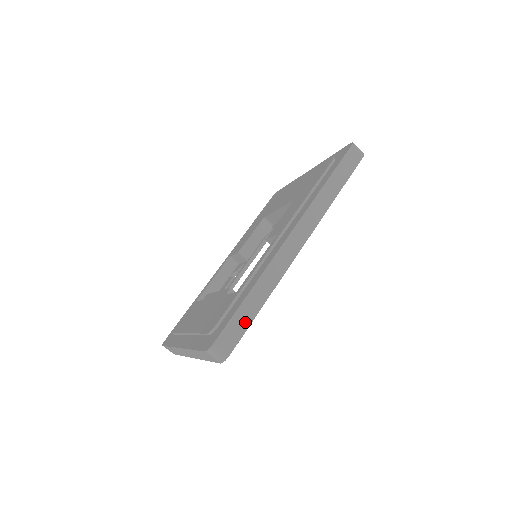
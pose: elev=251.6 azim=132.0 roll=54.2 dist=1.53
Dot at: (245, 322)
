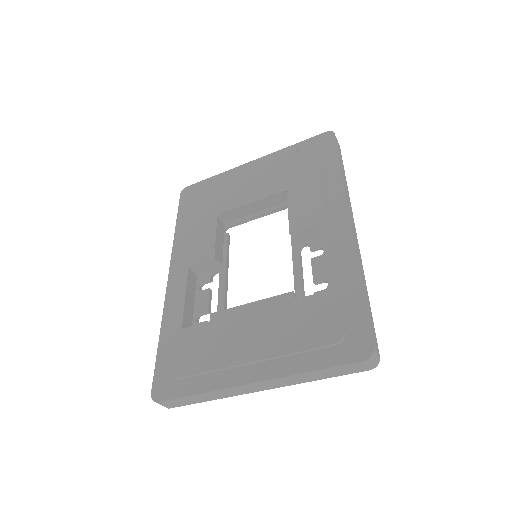
Dot at: (371, 317)
